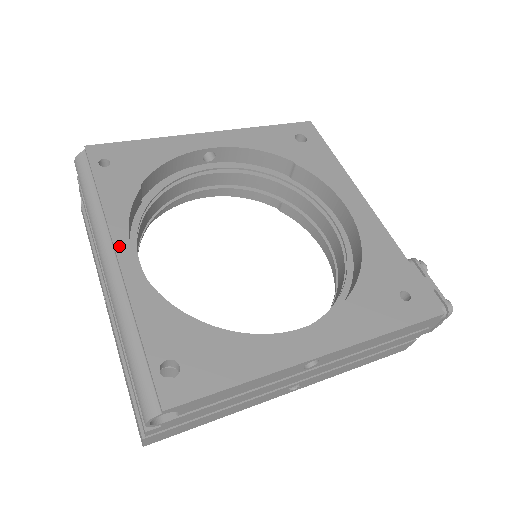
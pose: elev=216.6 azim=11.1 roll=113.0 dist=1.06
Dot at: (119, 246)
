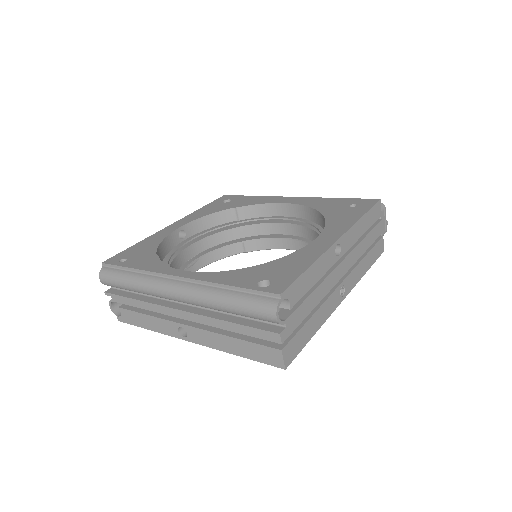
Dot at: (174, 273)
